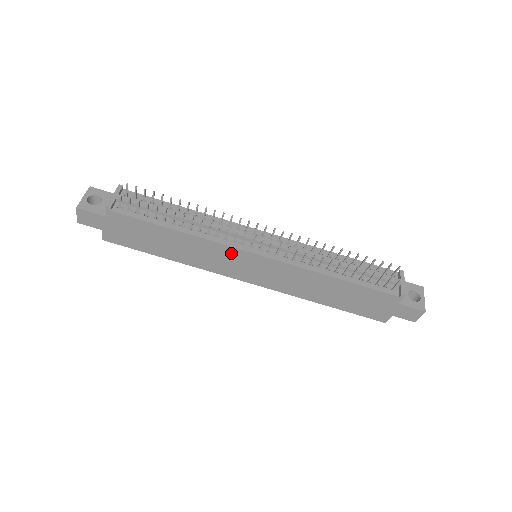
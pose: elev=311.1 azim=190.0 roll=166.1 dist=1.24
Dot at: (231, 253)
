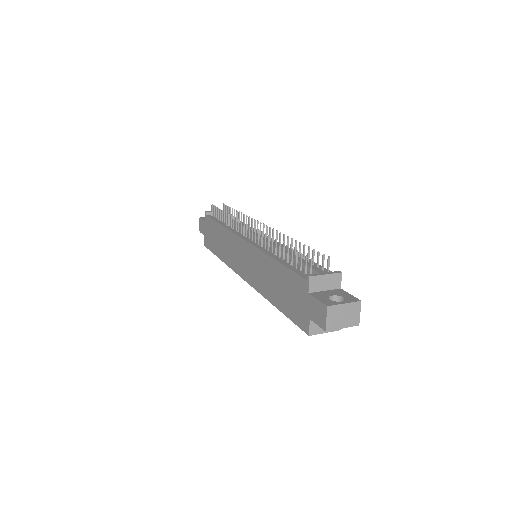
Dot at: (236, 242)
